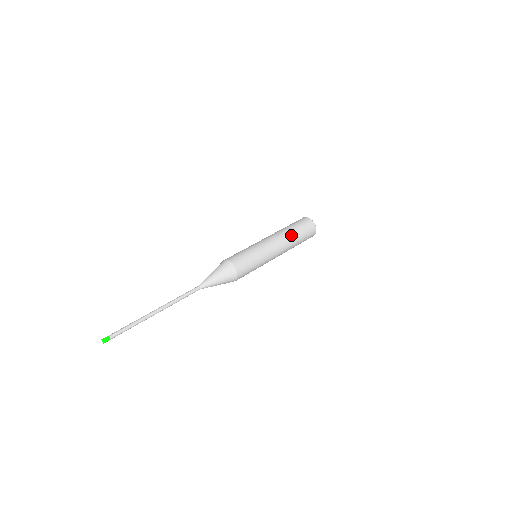
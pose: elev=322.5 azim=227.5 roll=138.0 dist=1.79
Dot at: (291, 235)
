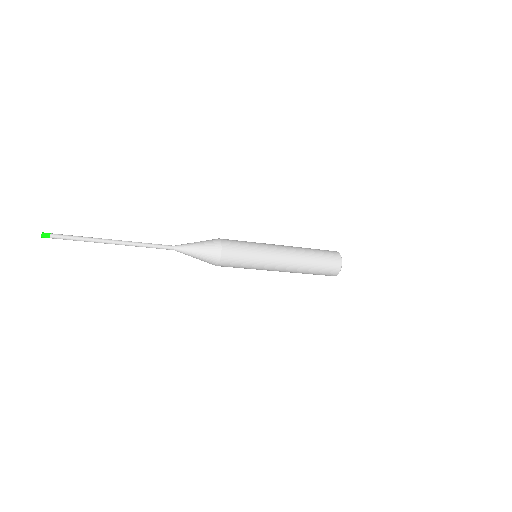
Dot at: occluded
